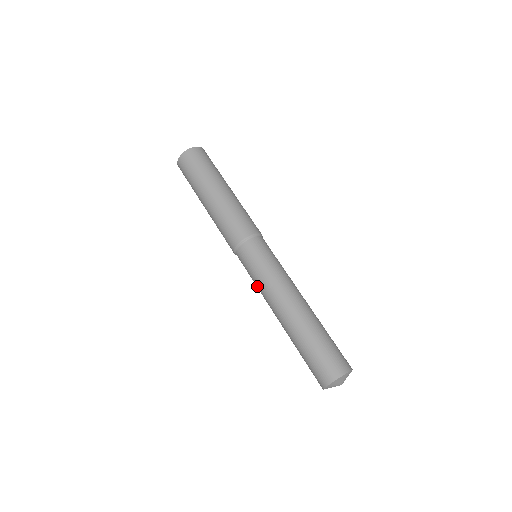
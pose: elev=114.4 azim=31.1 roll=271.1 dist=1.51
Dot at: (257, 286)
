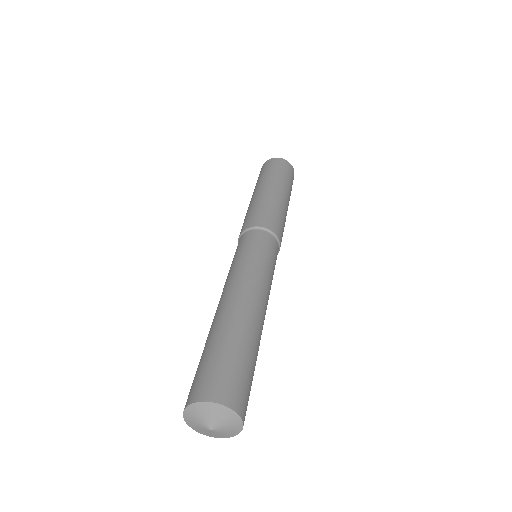
Dot at: (229, 270)
